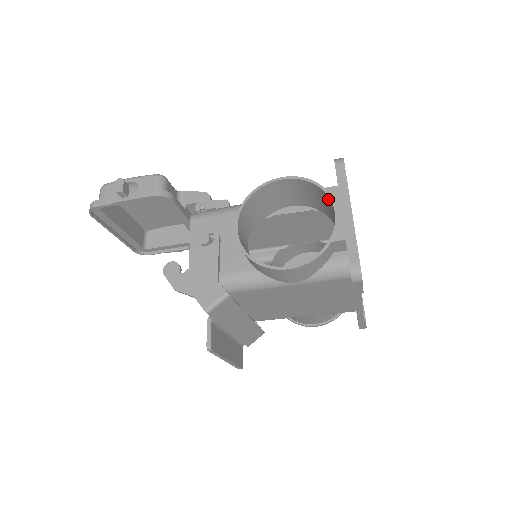
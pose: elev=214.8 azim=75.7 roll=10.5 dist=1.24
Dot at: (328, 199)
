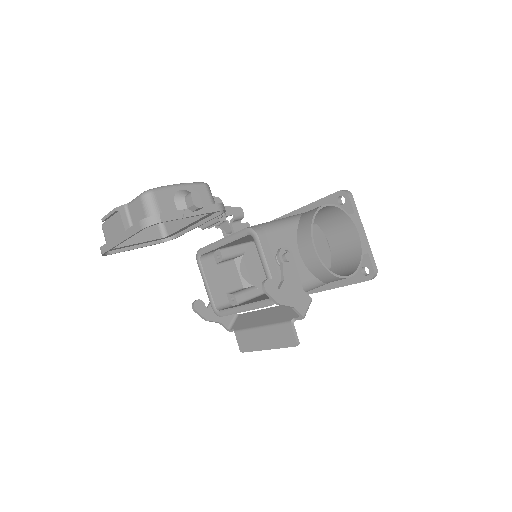
Dot at: (348, 222)
